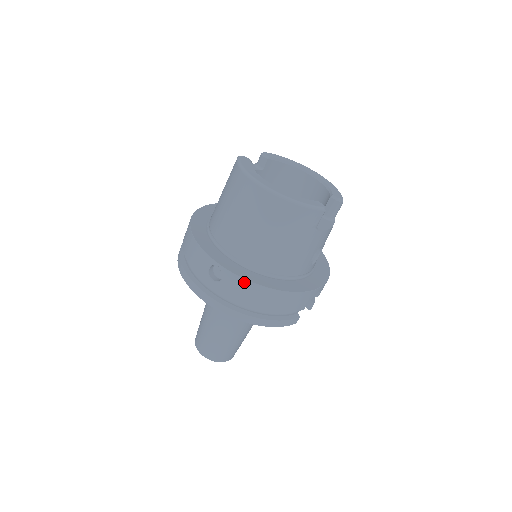
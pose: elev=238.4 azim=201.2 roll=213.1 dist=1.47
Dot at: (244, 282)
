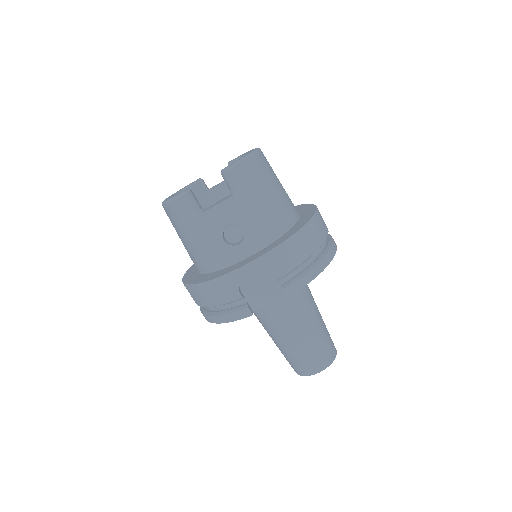
Dot at: occluded
